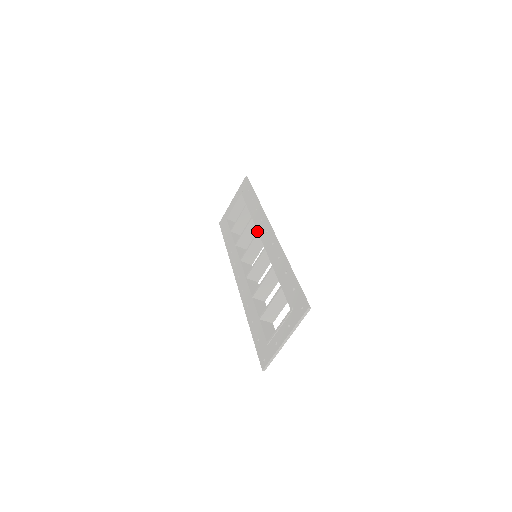
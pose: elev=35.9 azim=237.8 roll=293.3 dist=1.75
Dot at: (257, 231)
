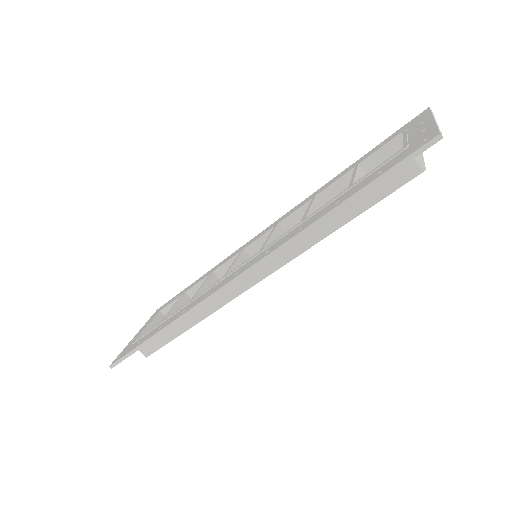
Dot at: (240, 250)
